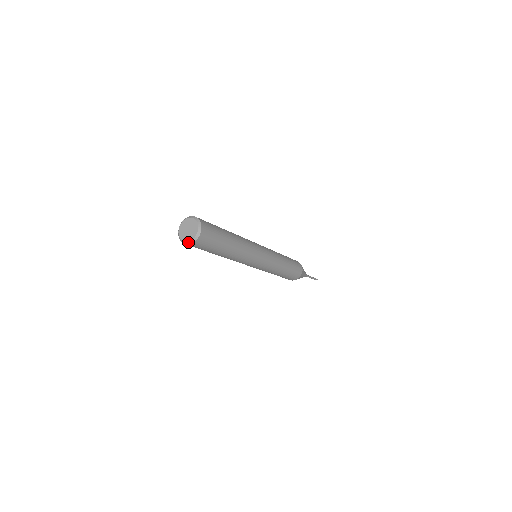
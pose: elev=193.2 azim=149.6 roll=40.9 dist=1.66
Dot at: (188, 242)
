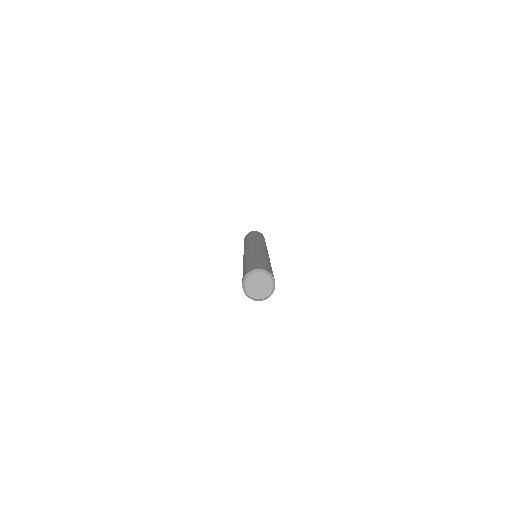
Dot at: (251, 297)
